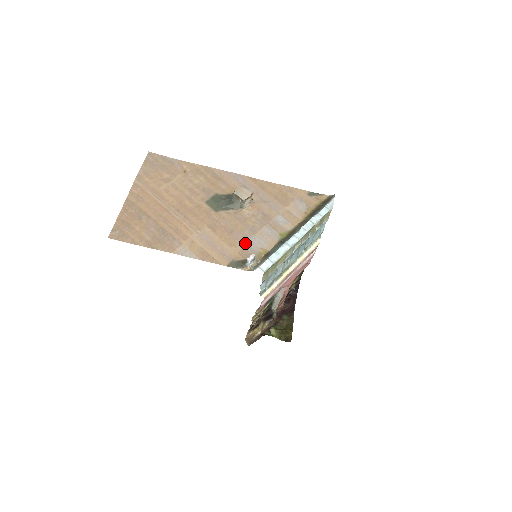
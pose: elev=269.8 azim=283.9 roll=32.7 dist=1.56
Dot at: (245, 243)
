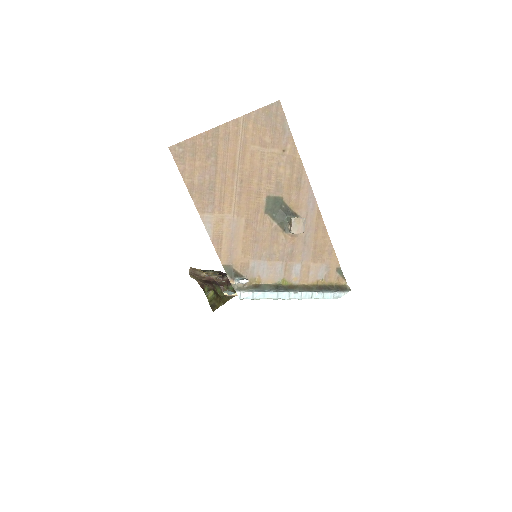
Dot at: (254, 261)
